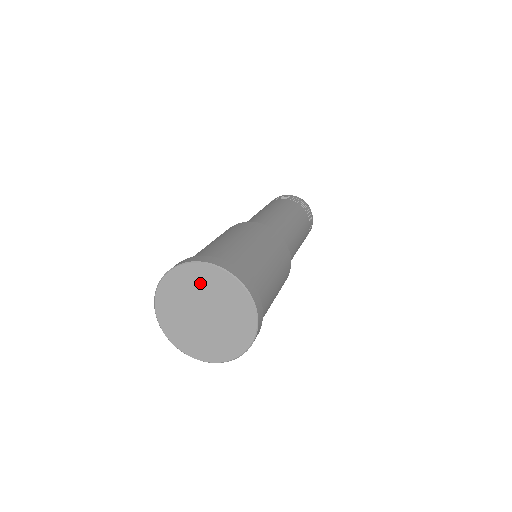
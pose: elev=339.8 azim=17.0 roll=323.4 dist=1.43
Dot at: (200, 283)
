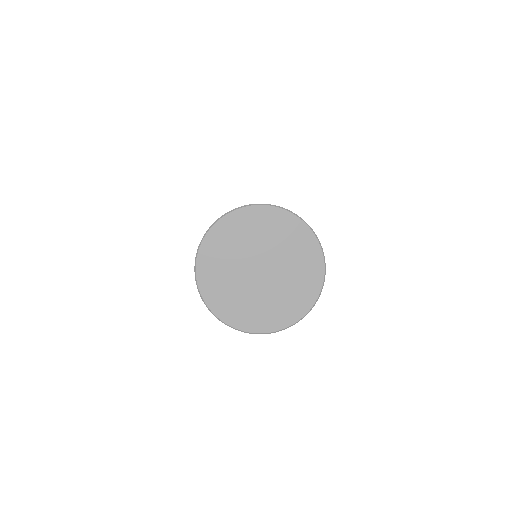
Dot at: (243, 234)
